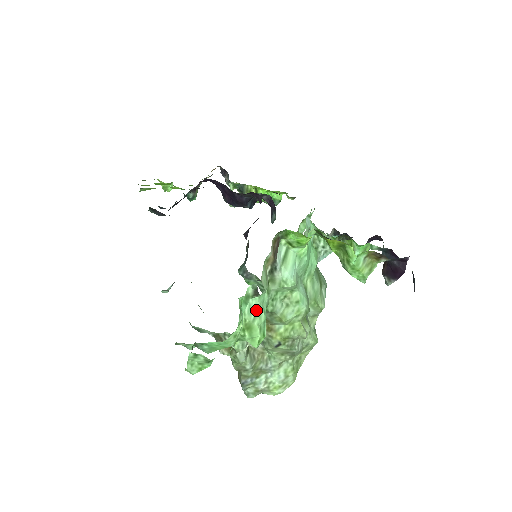
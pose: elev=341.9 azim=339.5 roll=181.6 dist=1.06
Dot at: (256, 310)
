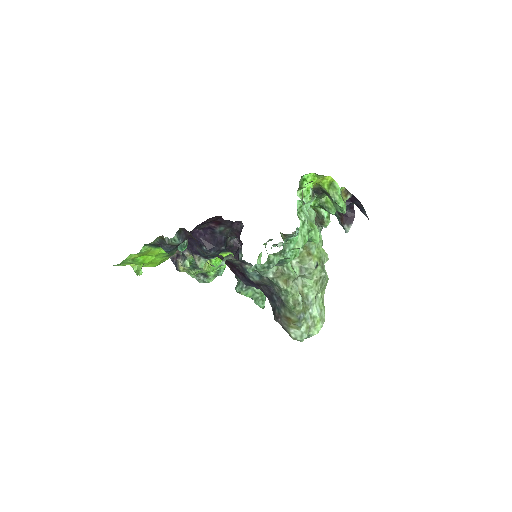
Dot at: (309, 218)
